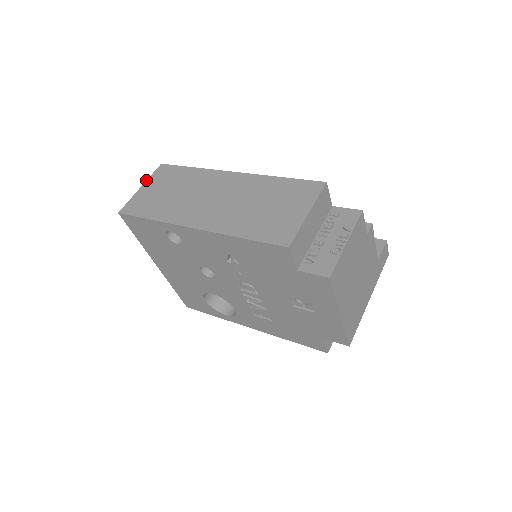
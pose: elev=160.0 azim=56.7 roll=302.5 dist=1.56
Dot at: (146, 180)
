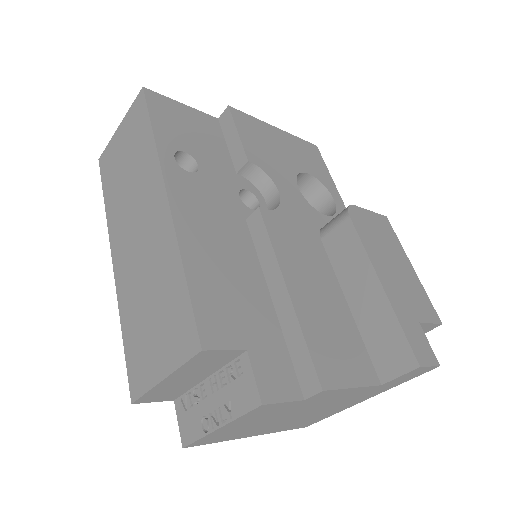
Dot at: occluded
